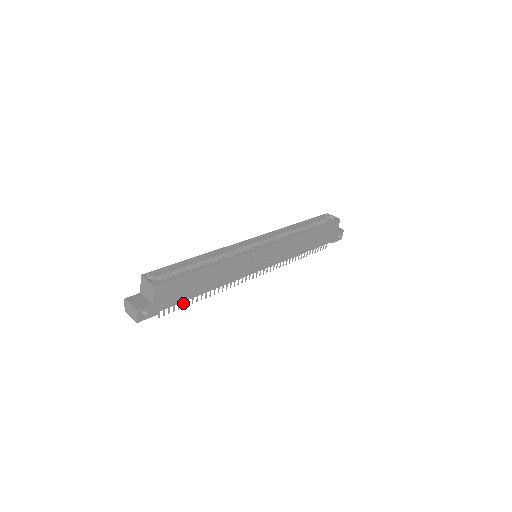
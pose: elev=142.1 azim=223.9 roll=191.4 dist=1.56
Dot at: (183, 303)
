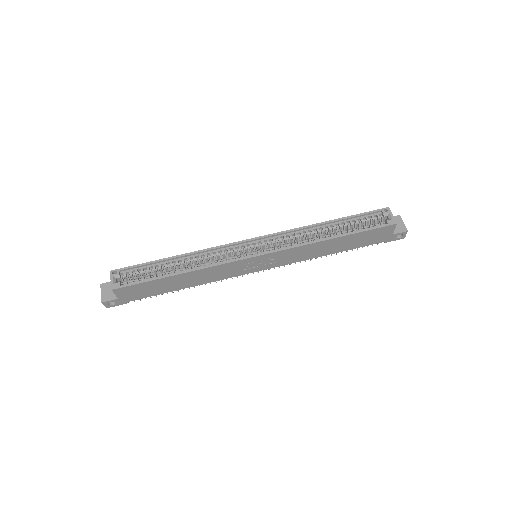
Dot at: occluded
